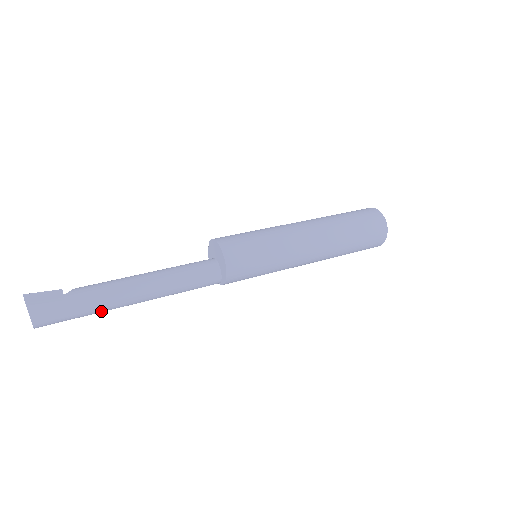
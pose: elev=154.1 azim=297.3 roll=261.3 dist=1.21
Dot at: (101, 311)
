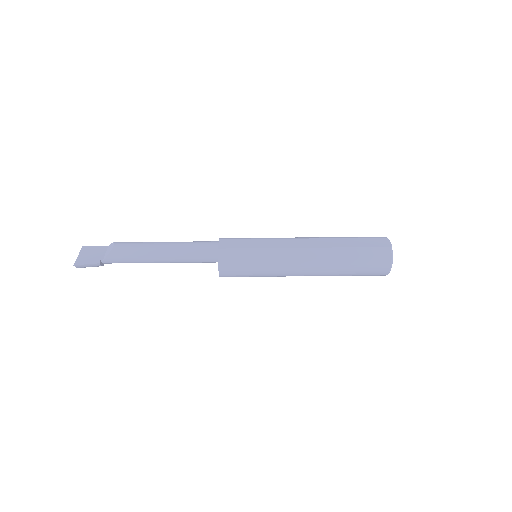
Dot at: occluded
